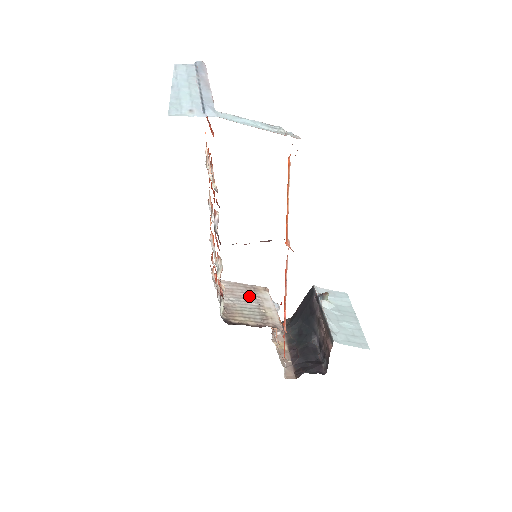
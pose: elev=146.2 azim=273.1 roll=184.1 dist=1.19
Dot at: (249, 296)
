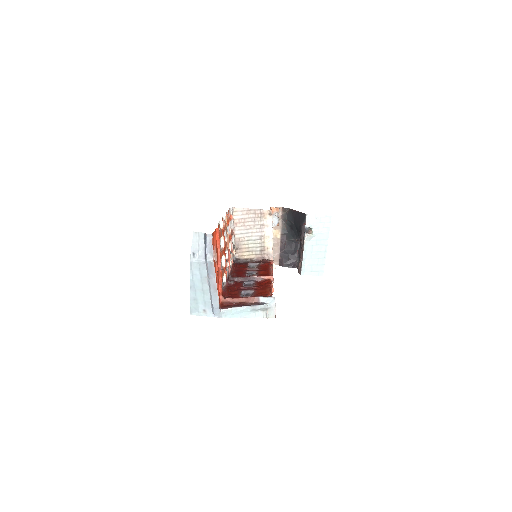
Dot at: (256, 225)
